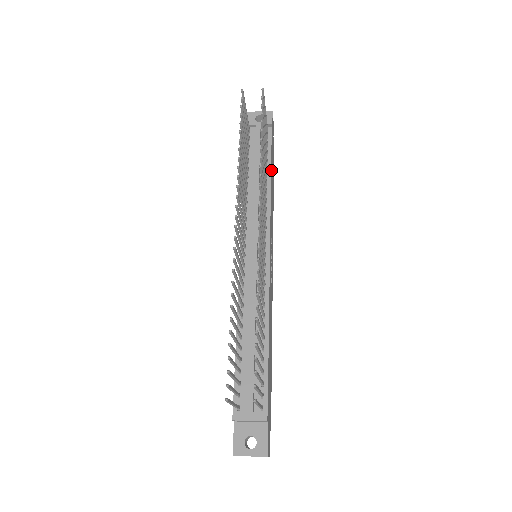
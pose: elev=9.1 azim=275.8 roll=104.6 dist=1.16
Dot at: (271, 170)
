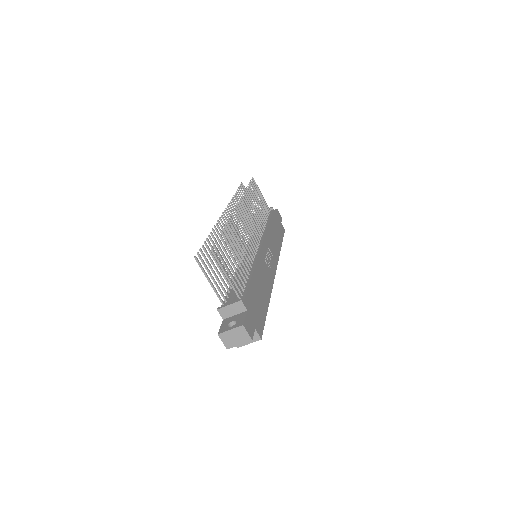
Dot at: (271, 223)
